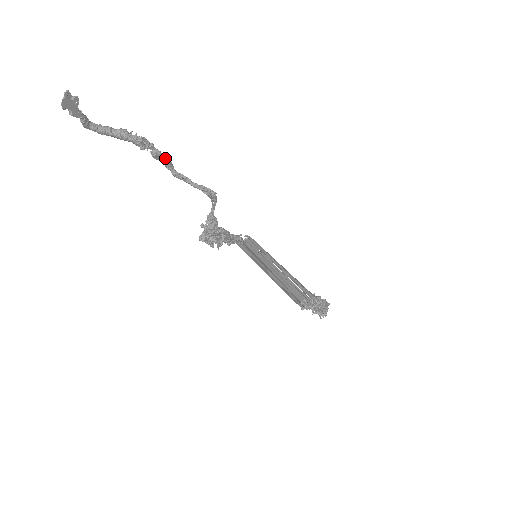
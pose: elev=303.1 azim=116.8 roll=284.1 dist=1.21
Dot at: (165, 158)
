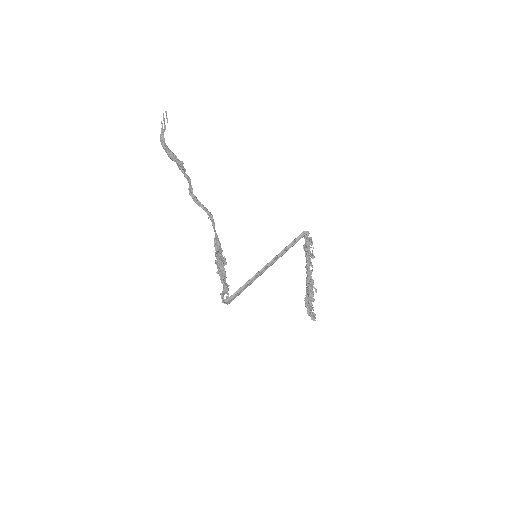
Dot at: (190, 182)
